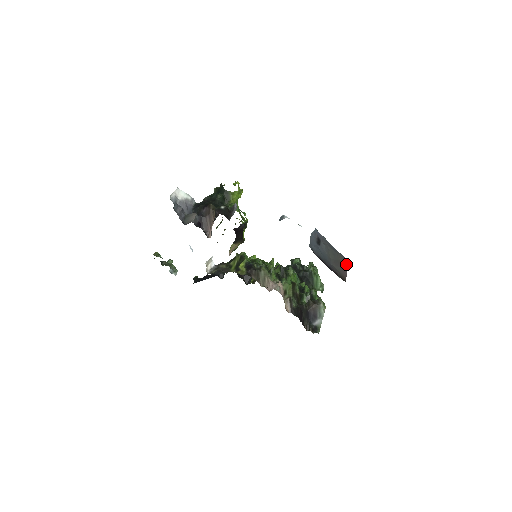
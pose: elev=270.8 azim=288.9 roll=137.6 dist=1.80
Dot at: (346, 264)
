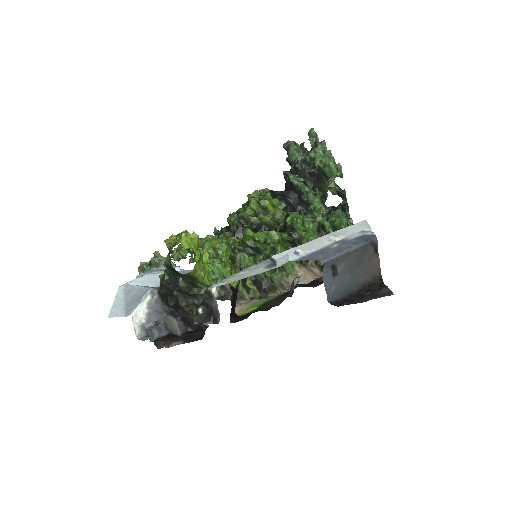
Dot at: (375, 248)
